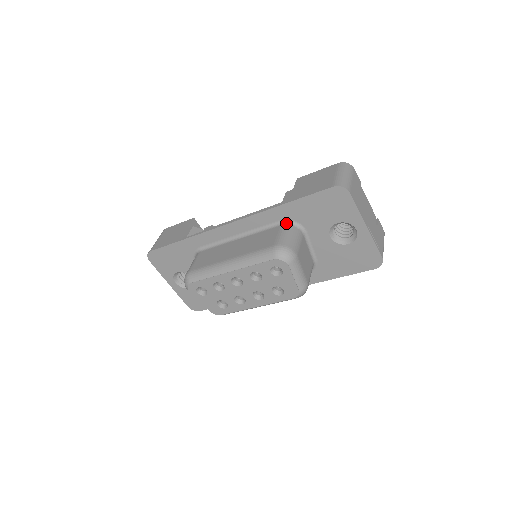
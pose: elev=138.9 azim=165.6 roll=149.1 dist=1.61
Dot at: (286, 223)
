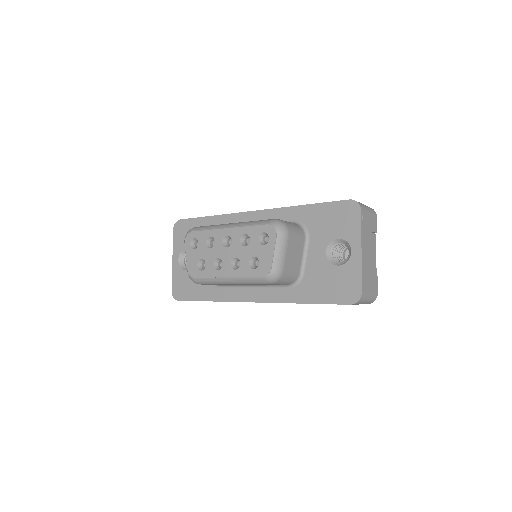
Dot at: (297, 223)
